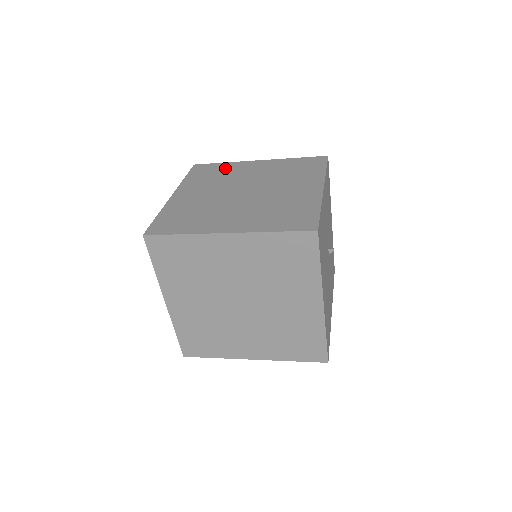
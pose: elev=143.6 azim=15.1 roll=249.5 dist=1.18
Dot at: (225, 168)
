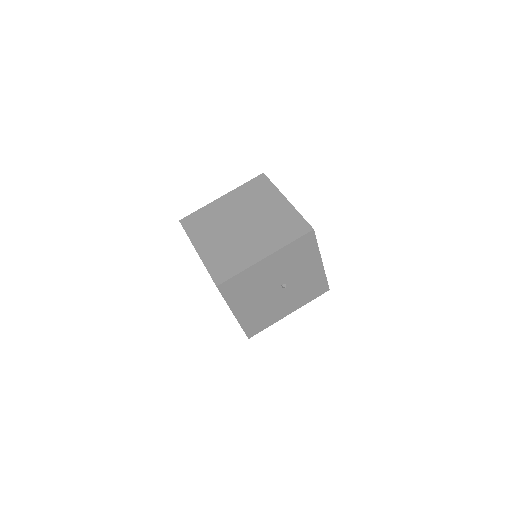
Dot at: (266, 192)
